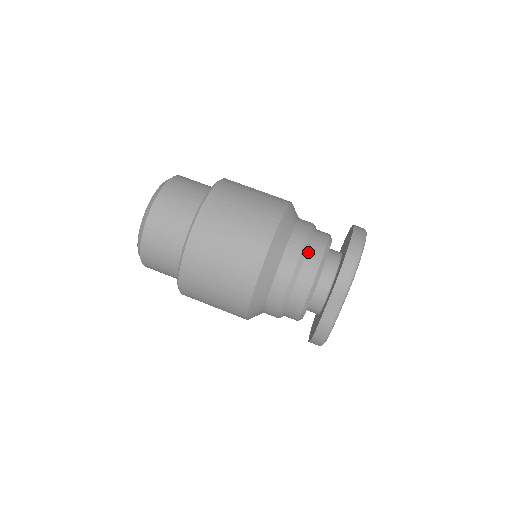
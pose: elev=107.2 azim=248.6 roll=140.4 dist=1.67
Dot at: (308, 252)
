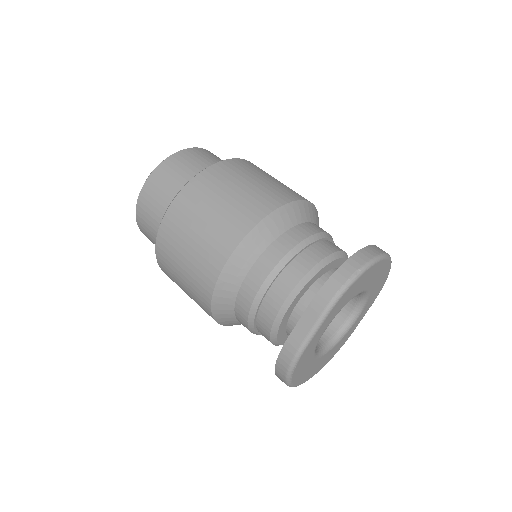
Dot at: (303, 252)
